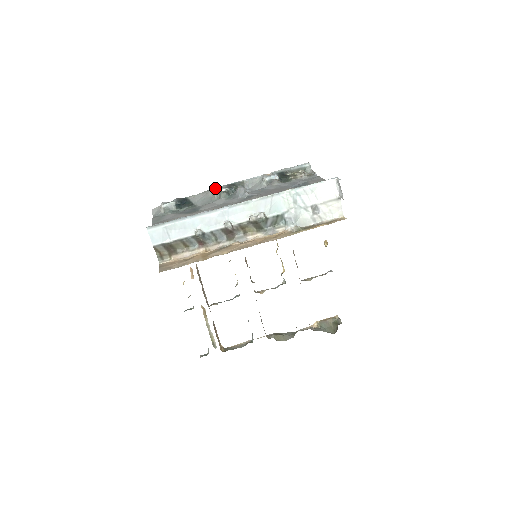
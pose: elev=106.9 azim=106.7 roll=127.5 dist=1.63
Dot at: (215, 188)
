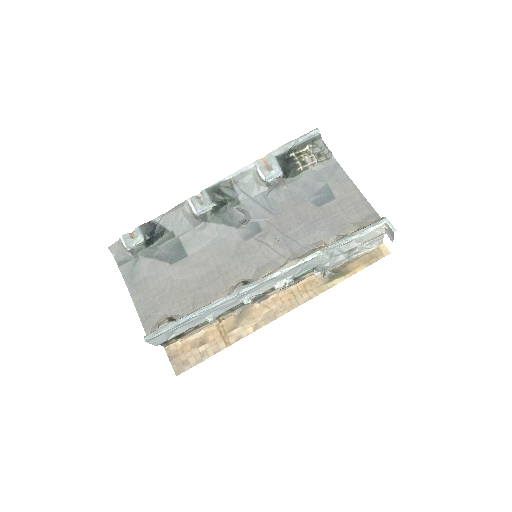
Dot at: (192, 200)
